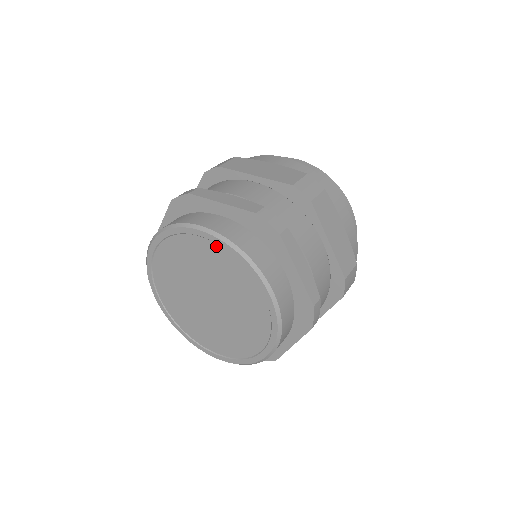
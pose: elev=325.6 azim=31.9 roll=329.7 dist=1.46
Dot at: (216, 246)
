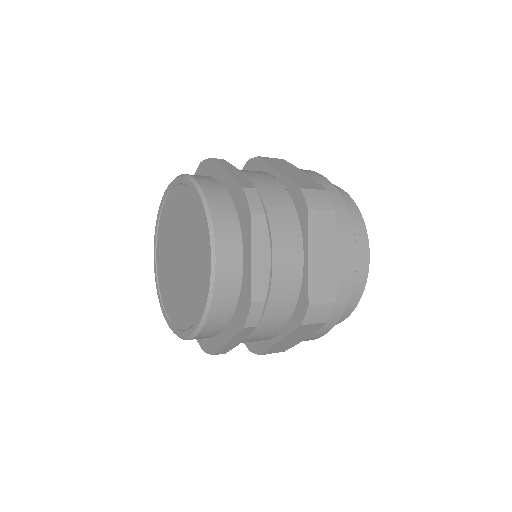
Dot at: (171, 194)
